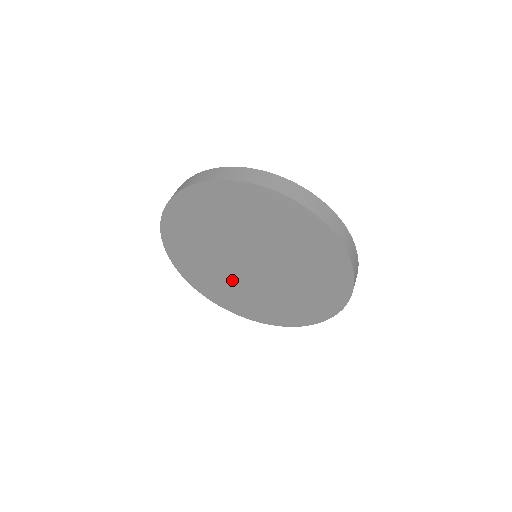
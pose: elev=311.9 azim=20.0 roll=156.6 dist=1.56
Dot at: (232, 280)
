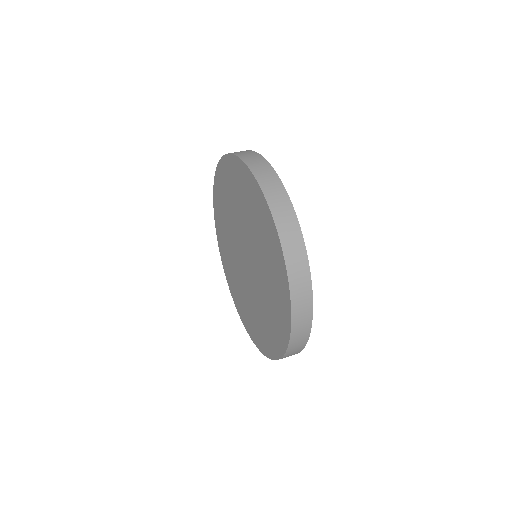
Dot at: (231, 241)
